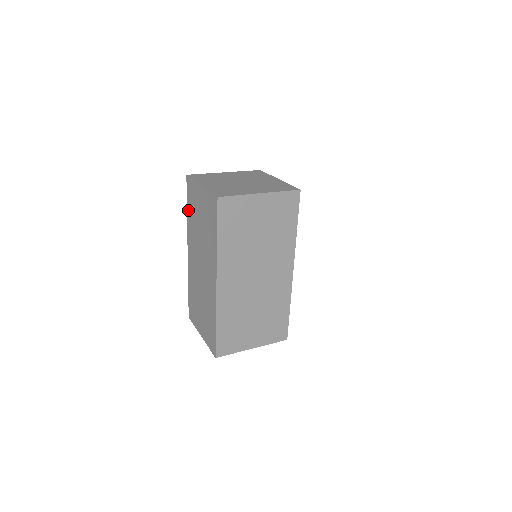
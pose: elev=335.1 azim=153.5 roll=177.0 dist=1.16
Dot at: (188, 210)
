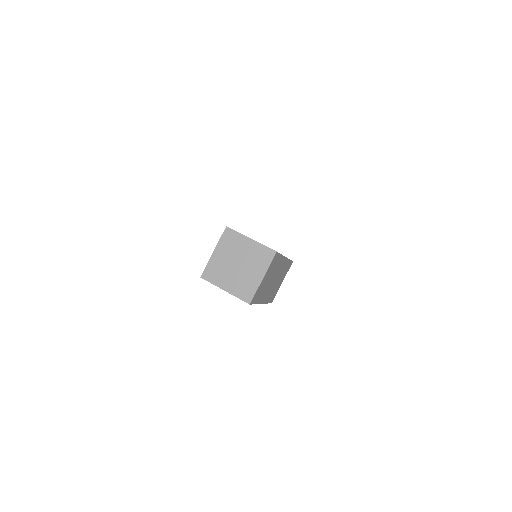
Dot at: occluded
